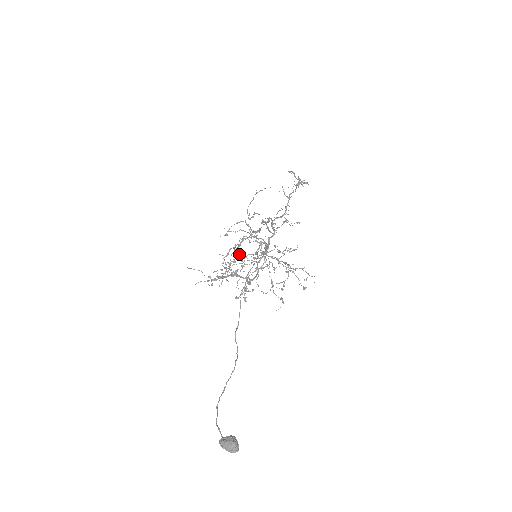
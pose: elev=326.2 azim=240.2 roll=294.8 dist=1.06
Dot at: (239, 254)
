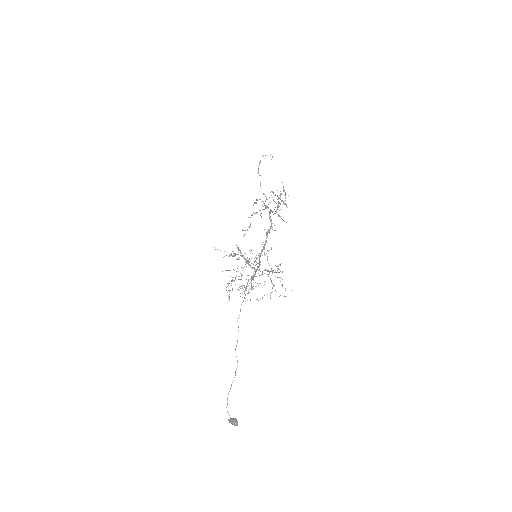
Dot at: occluded
